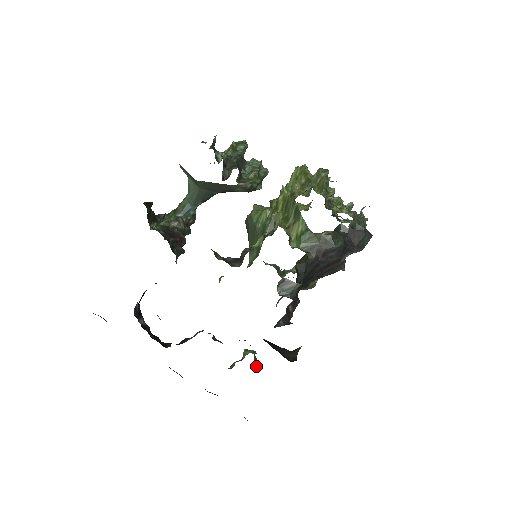
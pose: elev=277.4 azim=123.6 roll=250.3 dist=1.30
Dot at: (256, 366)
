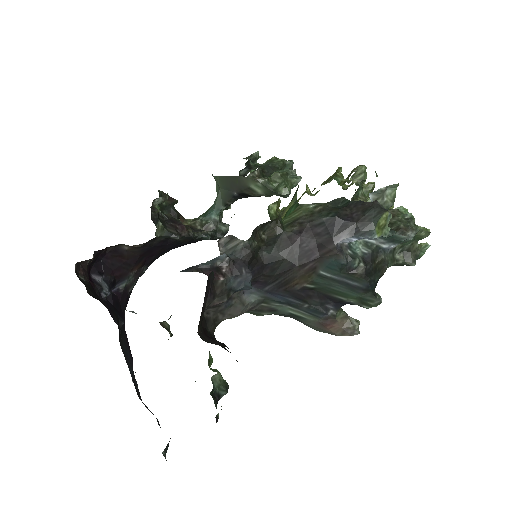
Dot at: (218, 397)
